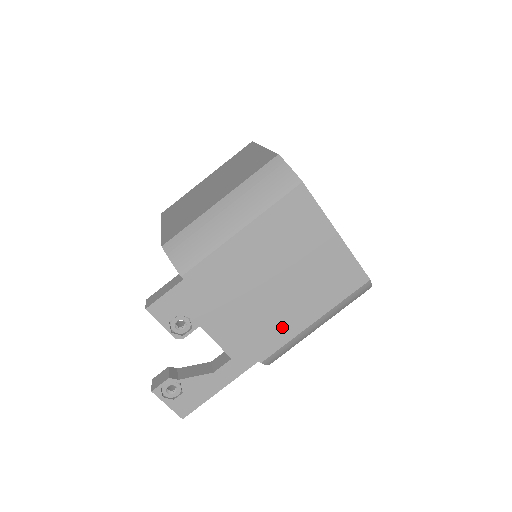
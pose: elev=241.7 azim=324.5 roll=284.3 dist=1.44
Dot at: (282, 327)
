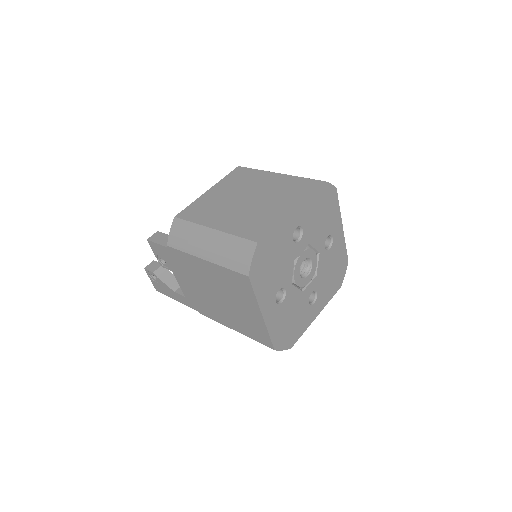
Dot at: (215, 314)
